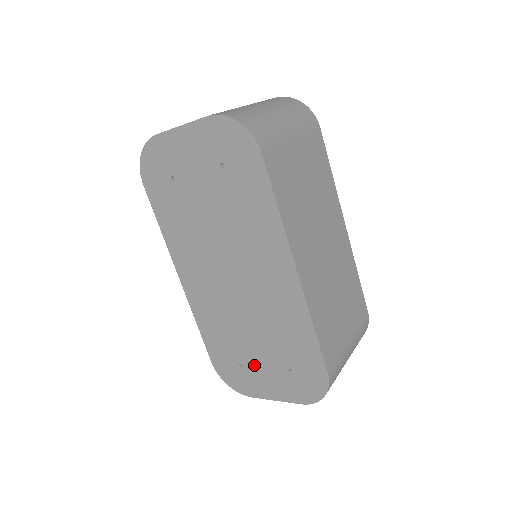
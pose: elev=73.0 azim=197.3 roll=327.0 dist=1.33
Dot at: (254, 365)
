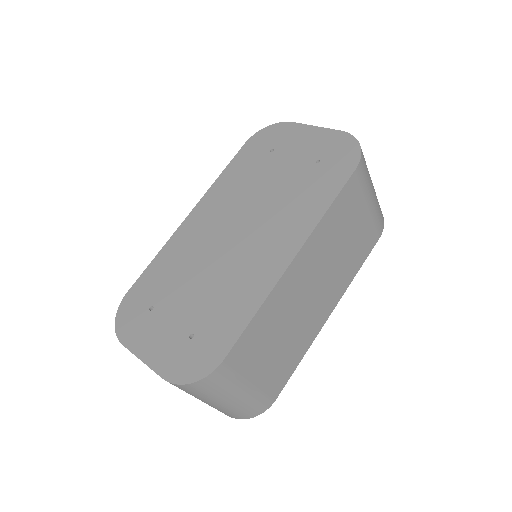
Dot at: (164, 315)
